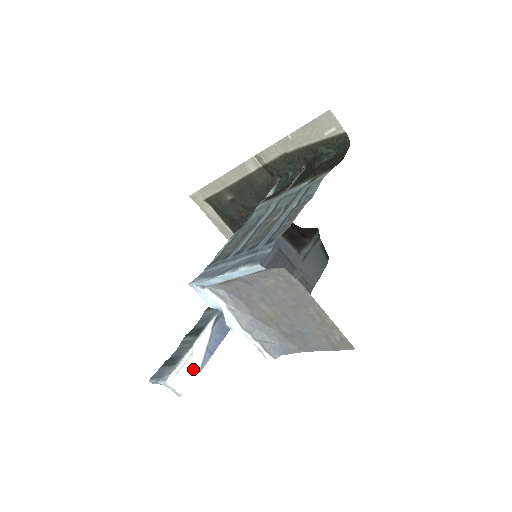
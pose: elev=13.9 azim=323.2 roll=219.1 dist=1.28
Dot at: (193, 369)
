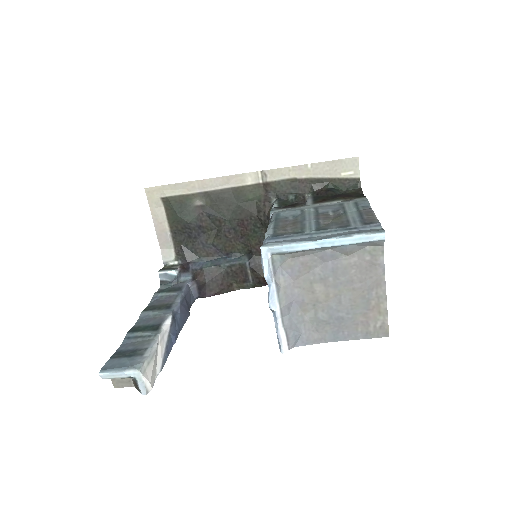
Dot at: (156, 365)
